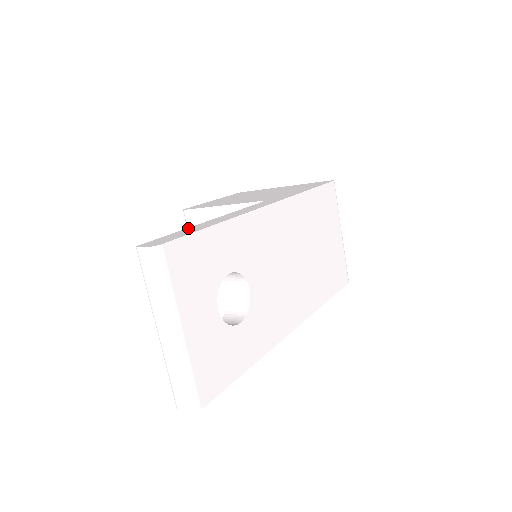
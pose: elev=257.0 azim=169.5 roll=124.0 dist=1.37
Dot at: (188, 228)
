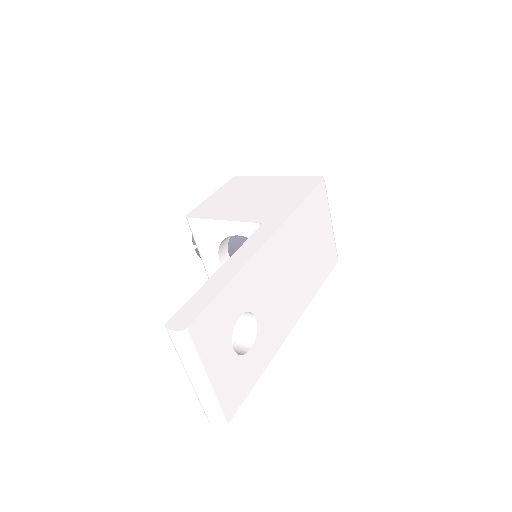
Dot at: (202, 288)
